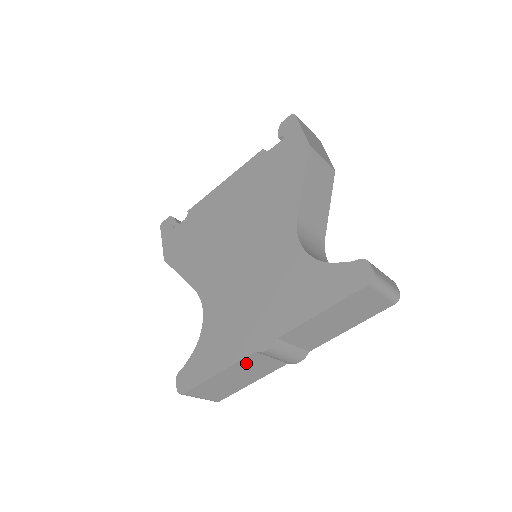
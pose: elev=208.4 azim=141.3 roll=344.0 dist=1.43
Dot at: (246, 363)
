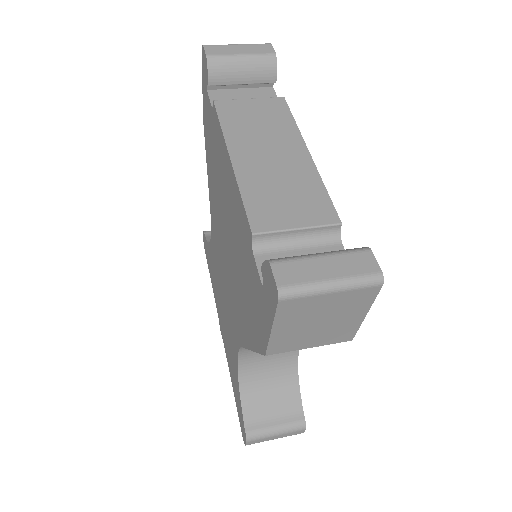
Dot at: occluded
